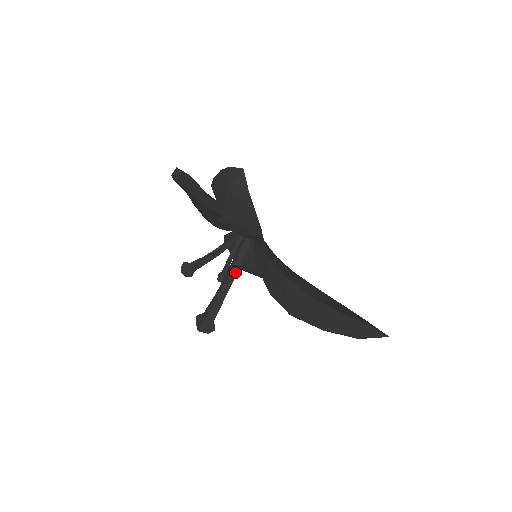
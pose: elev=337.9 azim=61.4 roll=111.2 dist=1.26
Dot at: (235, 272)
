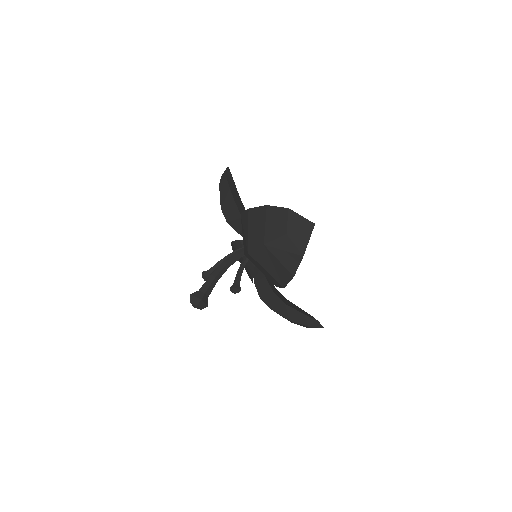
Dot at: (232, 259)
